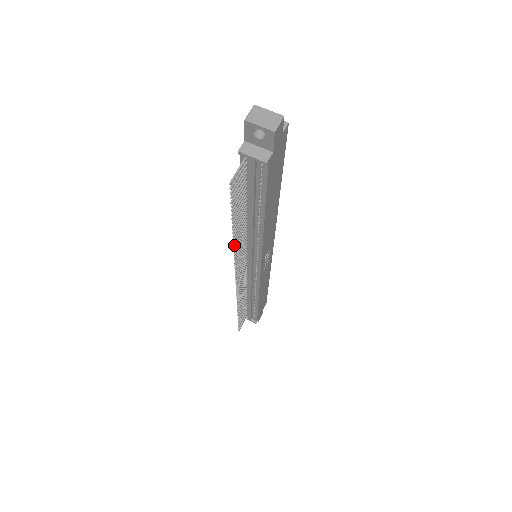
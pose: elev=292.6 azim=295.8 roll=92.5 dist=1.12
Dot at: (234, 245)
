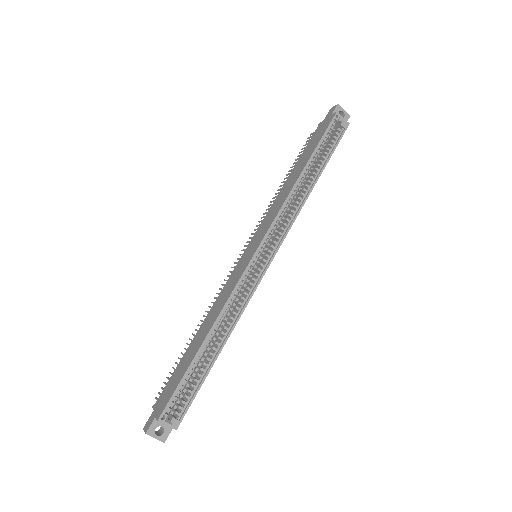
Dot at: occluded
